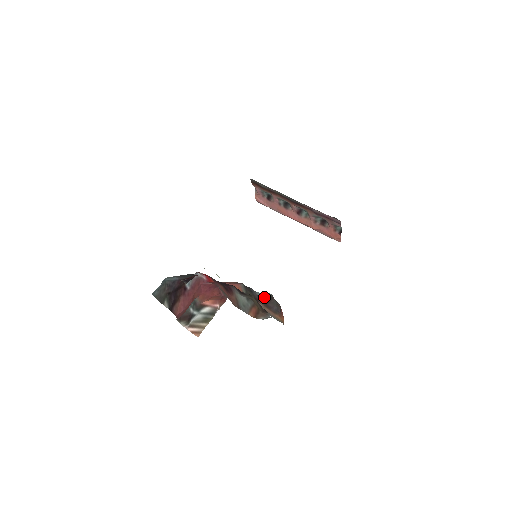
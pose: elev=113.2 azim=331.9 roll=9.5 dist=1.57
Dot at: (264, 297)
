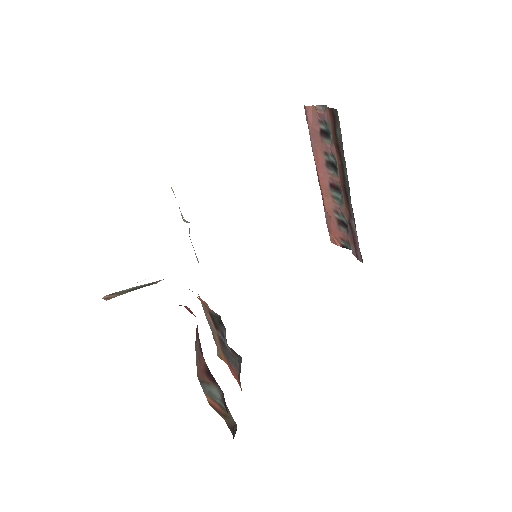
Dot at: occluded
